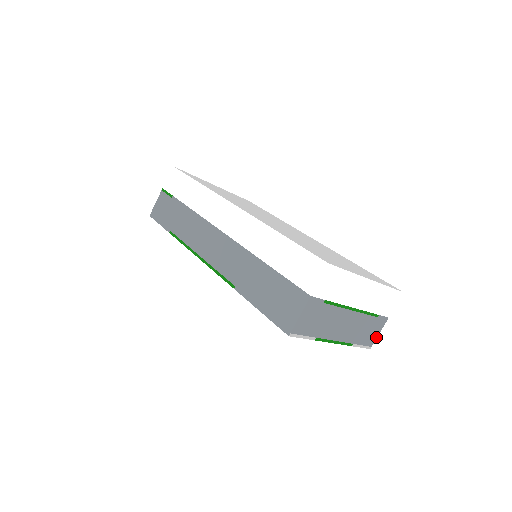
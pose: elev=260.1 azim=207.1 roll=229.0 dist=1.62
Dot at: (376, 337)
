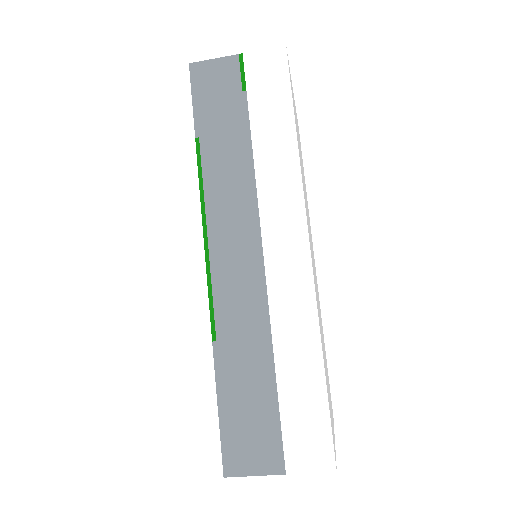
Dot at: occluded
